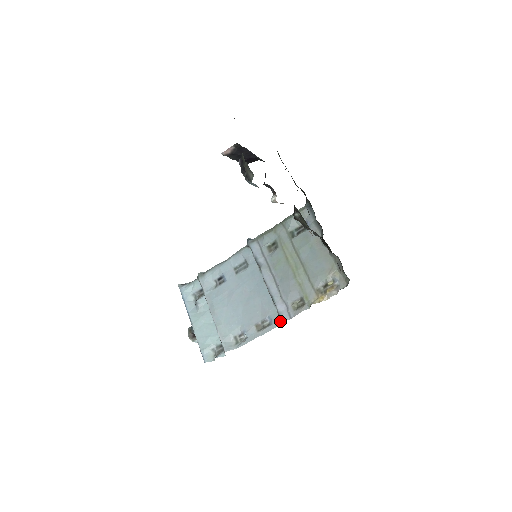
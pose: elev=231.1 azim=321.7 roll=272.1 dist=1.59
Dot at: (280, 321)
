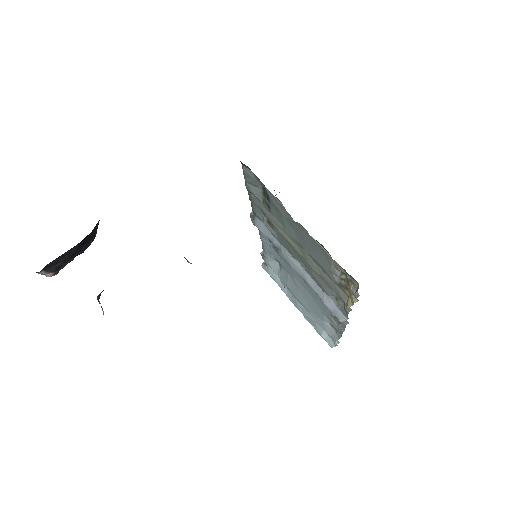
Dot at: occluded
